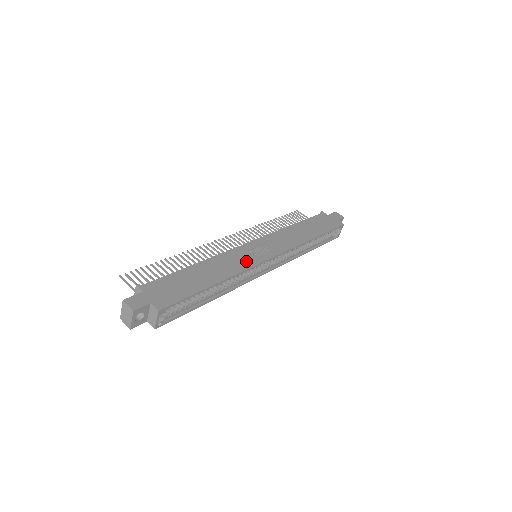
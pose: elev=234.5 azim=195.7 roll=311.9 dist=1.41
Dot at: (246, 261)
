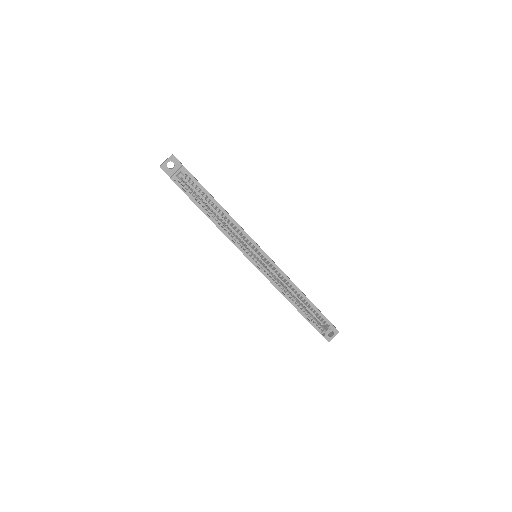
Dot at: occluded
